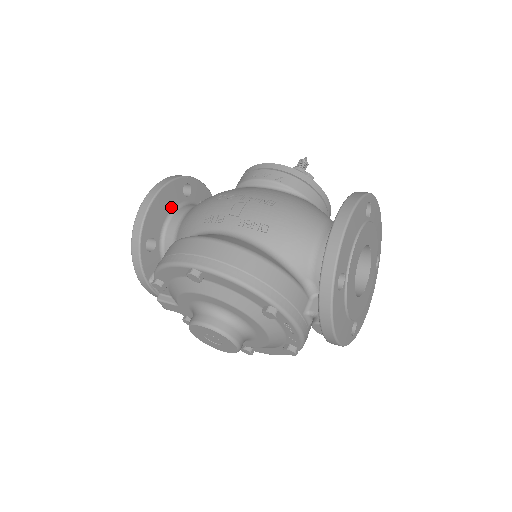
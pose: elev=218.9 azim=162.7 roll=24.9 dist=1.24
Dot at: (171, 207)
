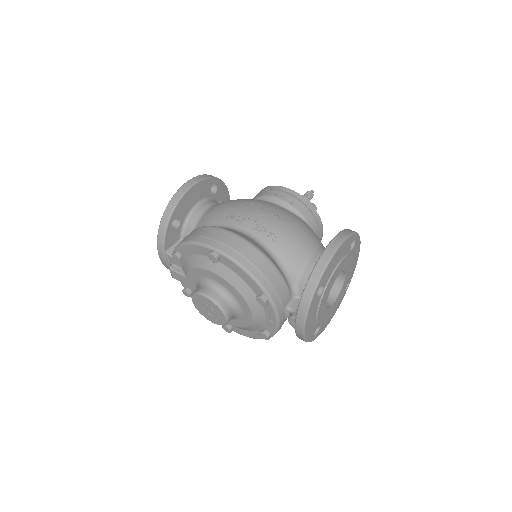
Dot at: (199, 199)
